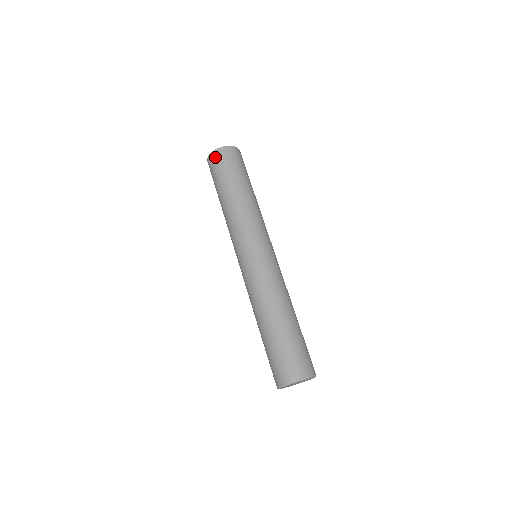
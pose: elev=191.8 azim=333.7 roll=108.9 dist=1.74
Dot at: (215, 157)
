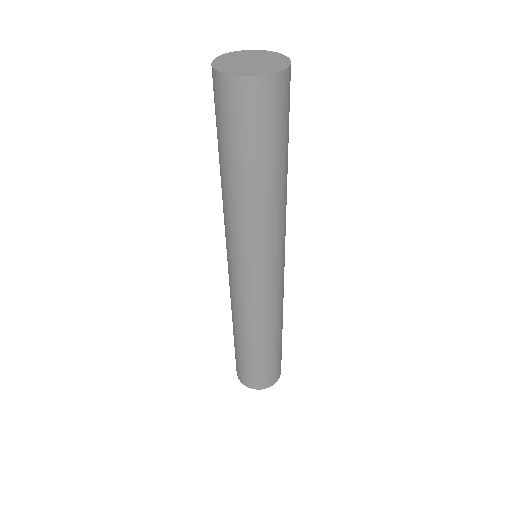
Dot at: (219, 90)
